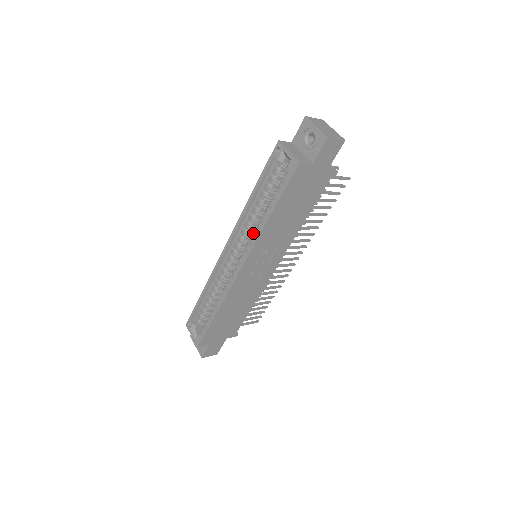
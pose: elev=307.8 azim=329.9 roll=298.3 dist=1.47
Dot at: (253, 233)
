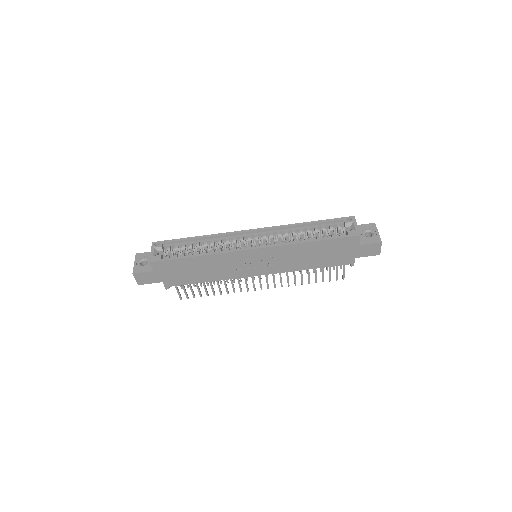
Dot at: occluded
